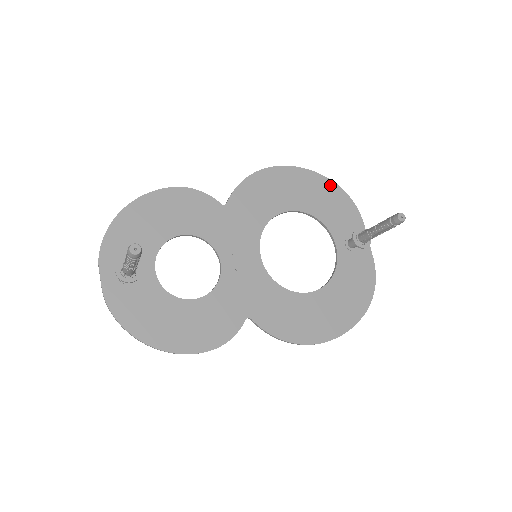
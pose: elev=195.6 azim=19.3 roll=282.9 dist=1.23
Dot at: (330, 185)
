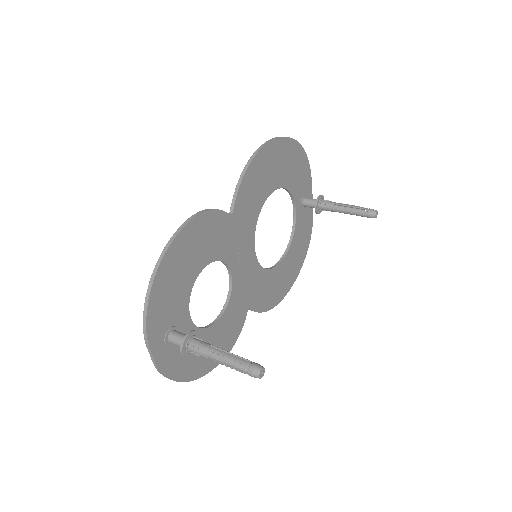
Dot at: (296, 148)
